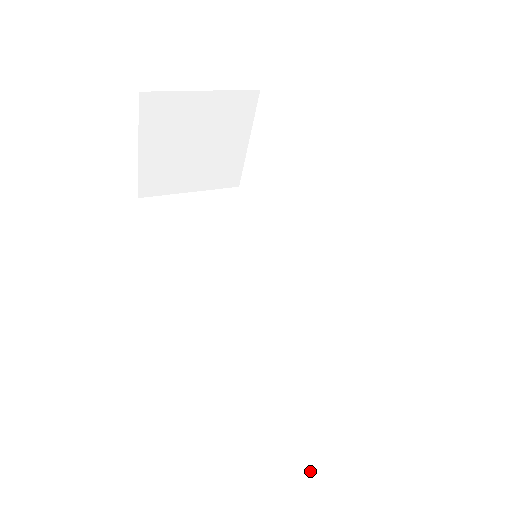
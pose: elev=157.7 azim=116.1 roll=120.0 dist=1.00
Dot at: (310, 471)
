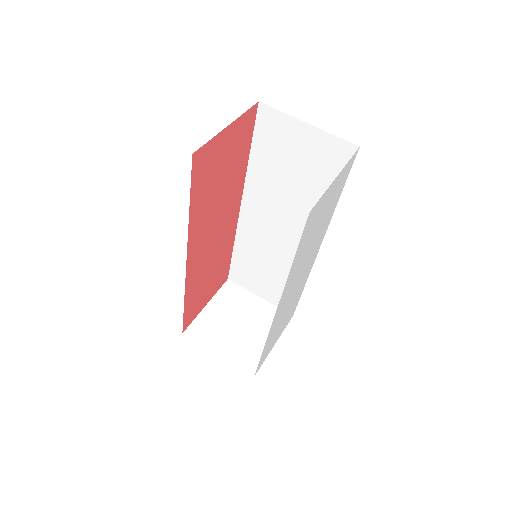
Dot at: (254, 293)
